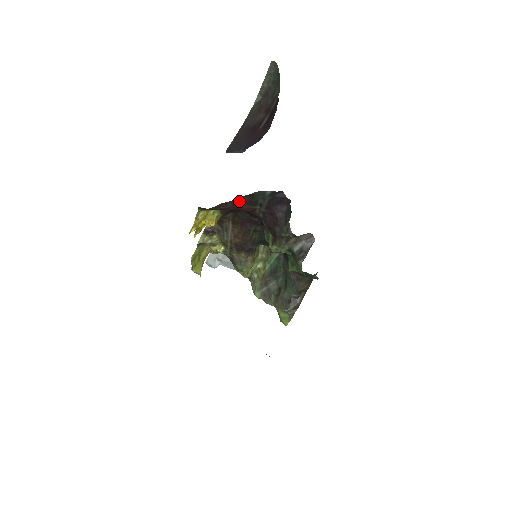
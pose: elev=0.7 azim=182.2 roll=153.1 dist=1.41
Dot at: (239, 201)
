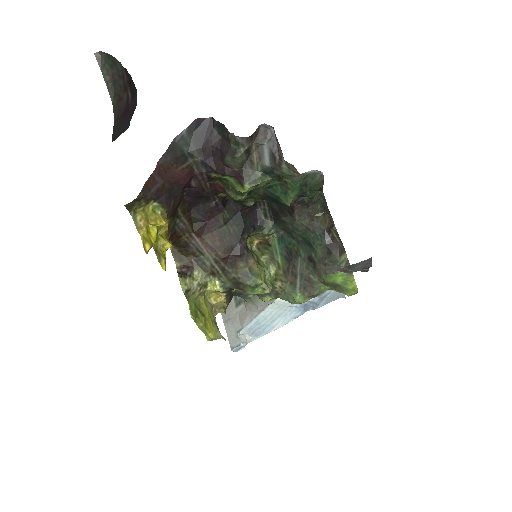
Dot at: (164, 167)
